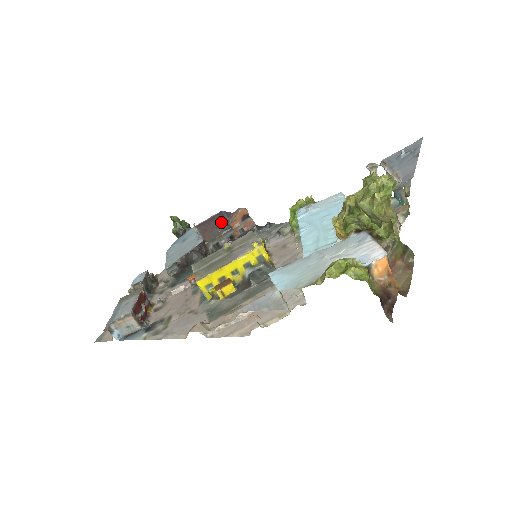
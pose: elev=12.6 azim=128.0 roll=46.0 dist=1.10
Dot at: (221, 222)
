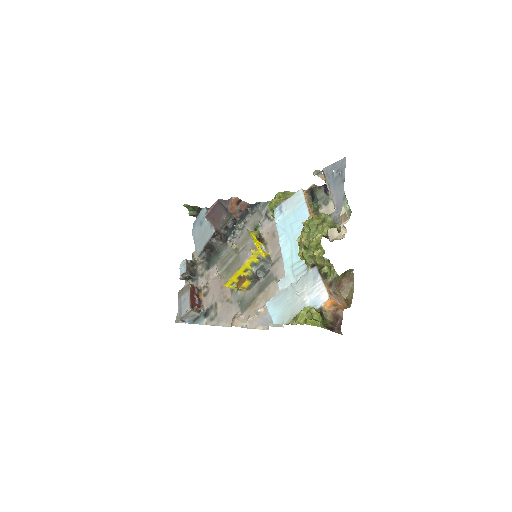
Dot at: (222, 210)
